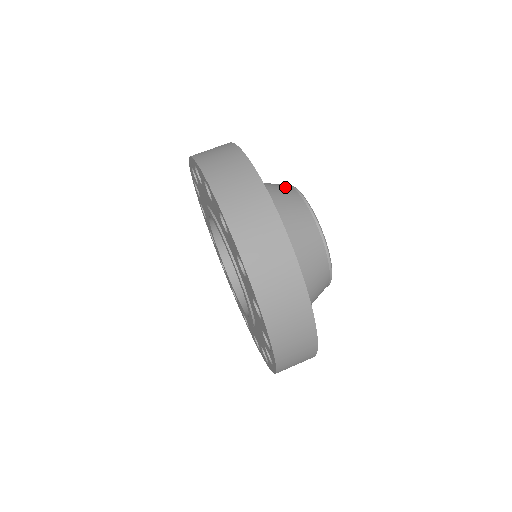
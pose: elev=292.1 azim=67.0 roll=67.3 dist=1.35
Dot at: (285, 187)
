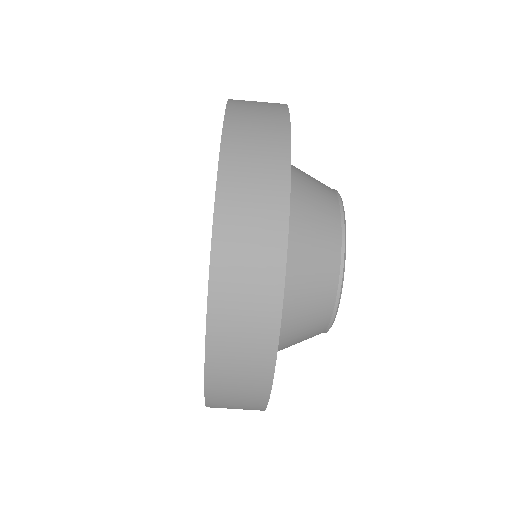
Dot at: (331, 239)
